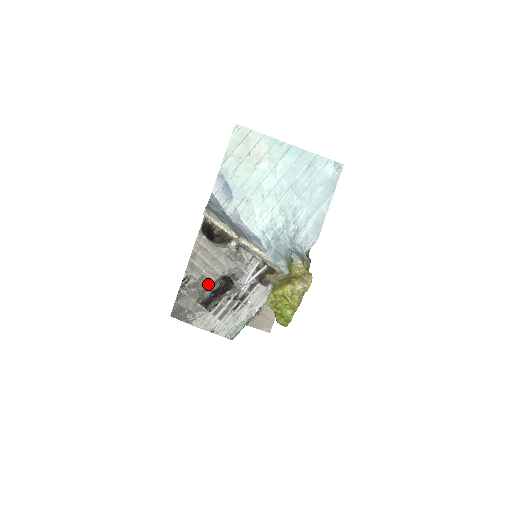
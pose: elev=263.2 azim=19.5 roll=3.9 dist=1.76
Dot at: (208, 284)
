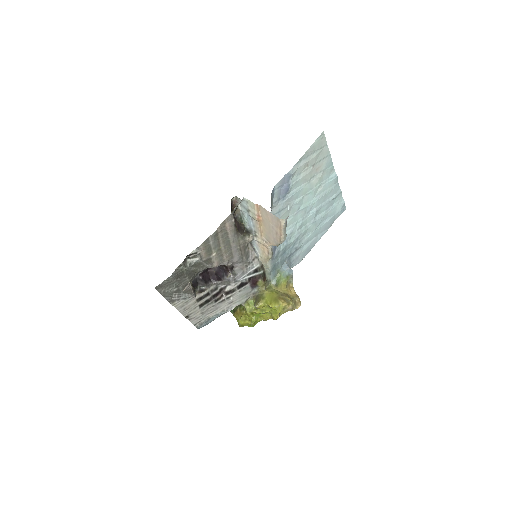
Dot at: (207, 267)
